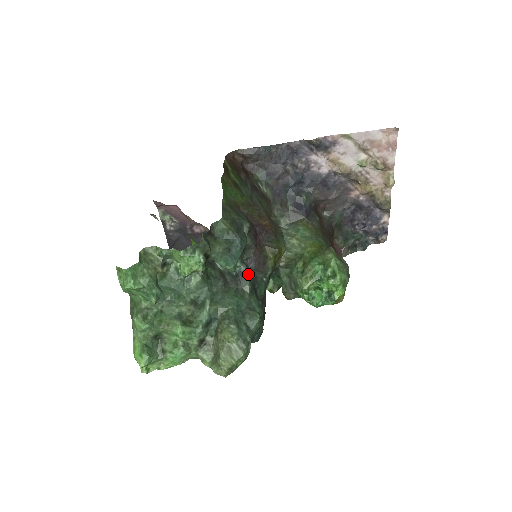
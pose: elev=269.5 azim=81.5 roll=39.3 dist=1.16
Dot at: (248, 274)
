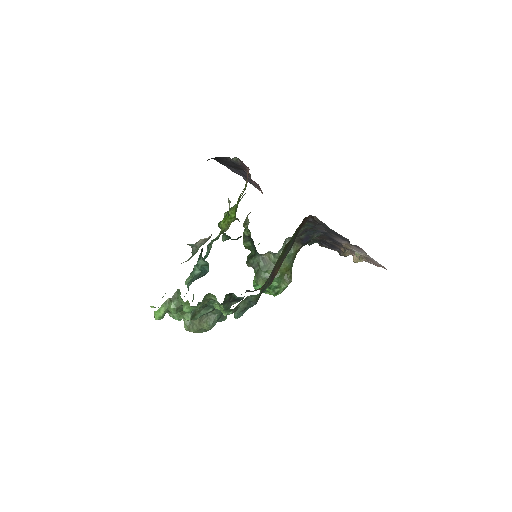
Dot at: occluded
